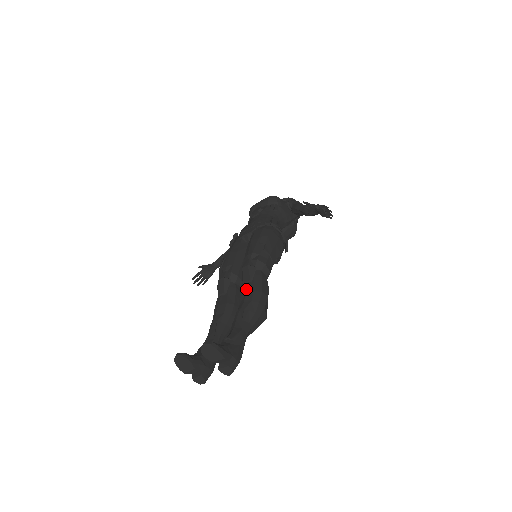
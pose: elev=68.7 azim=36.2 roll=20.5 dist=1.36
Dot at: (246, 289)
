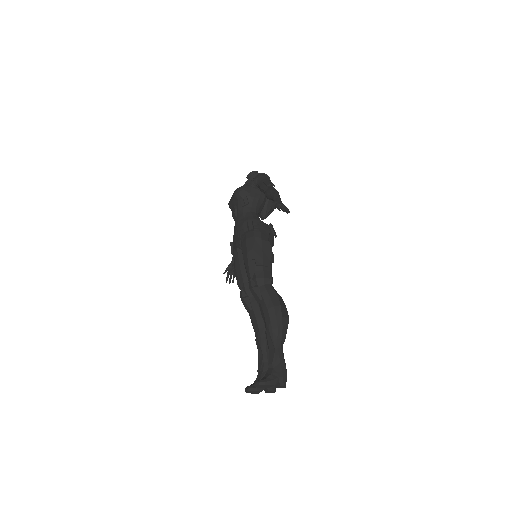
Dot at: (262, 309)
